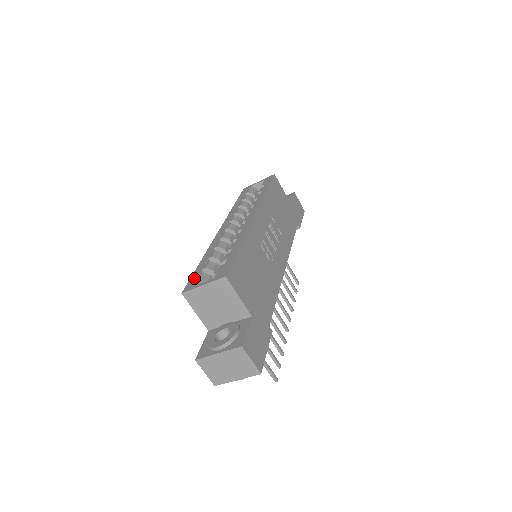
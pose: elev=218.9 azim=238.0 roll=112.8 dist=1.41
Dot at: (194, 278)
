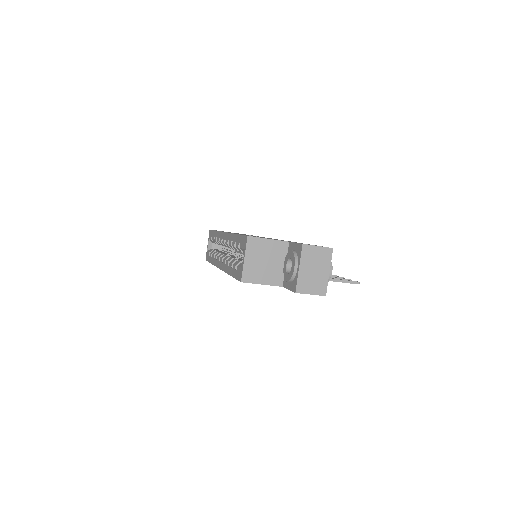
Dot at: (237, 274)
